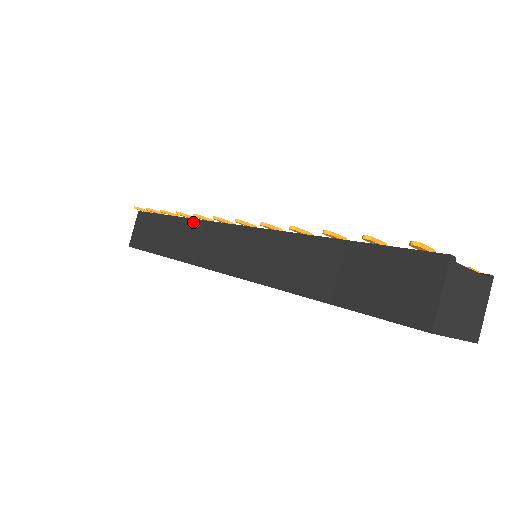
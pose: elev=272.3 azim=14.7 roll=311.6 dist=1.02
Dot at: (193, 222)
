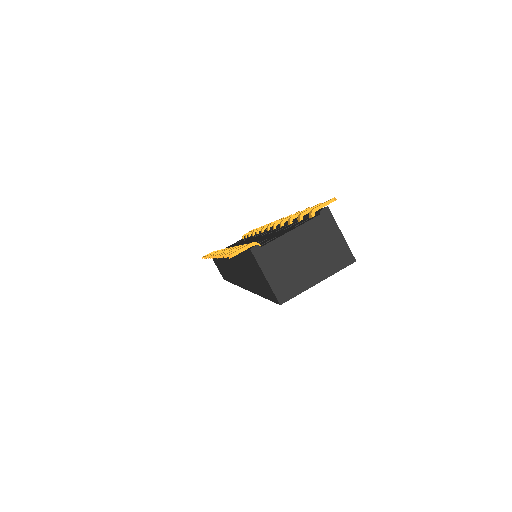
Dot at: occluded
